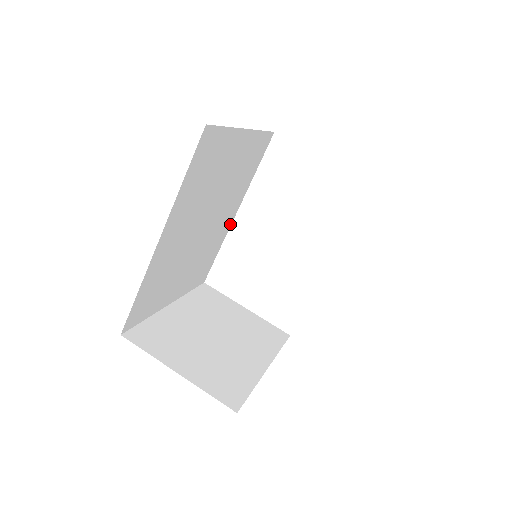
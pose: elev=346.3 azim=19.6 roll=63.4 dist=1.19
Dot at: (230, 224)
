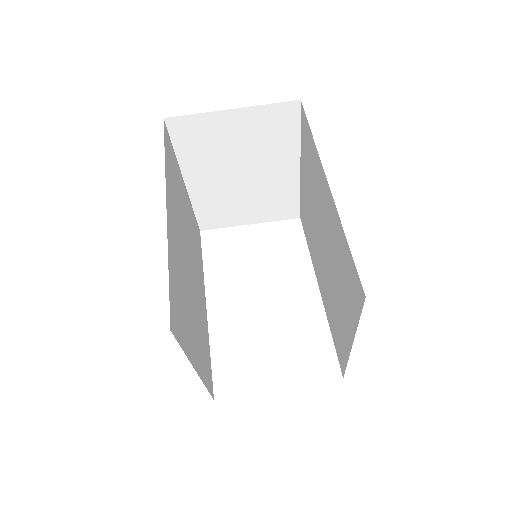
Dot at: (206, 318)
